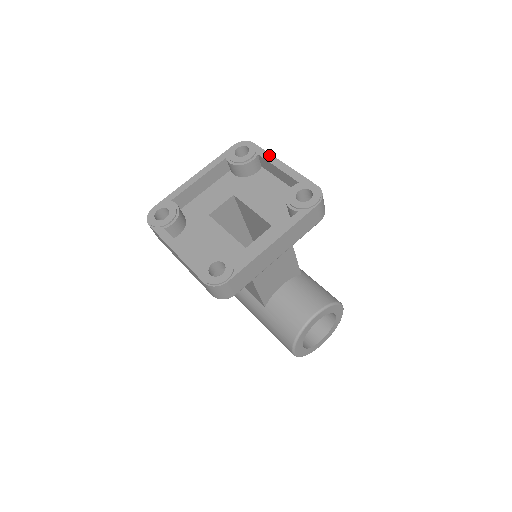
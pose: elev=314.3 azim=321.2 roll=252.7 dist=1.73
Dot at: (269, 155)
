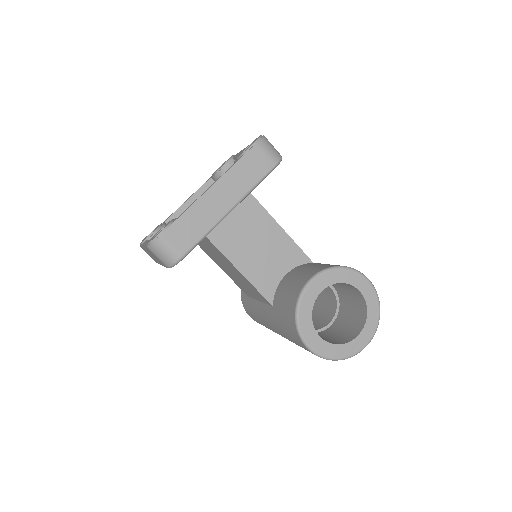
Dot at: (239, 152)
